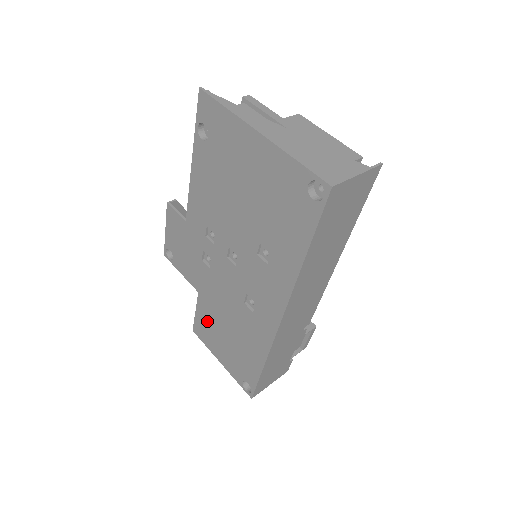
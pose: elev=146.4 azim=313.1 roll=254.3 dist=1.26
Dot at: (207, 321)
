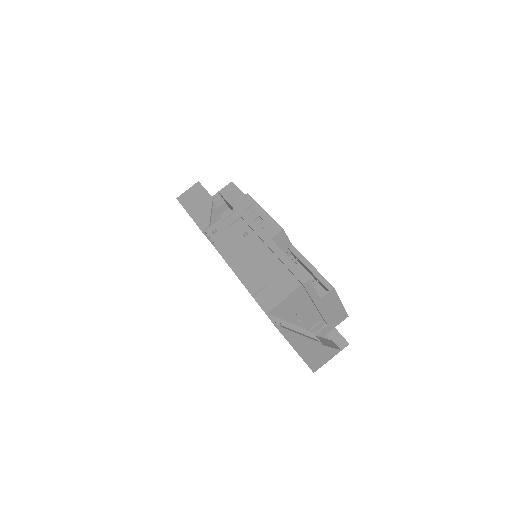
Dot at: occluded
